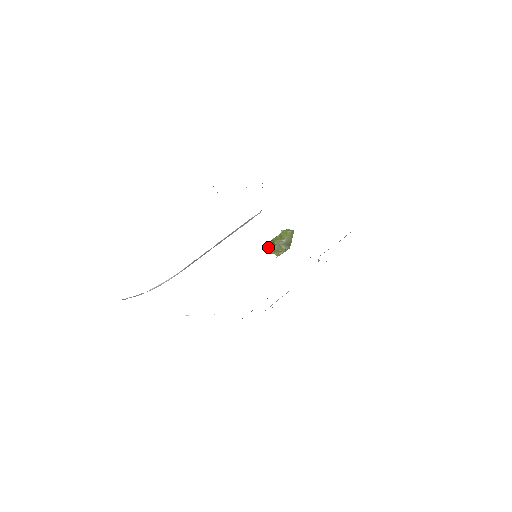
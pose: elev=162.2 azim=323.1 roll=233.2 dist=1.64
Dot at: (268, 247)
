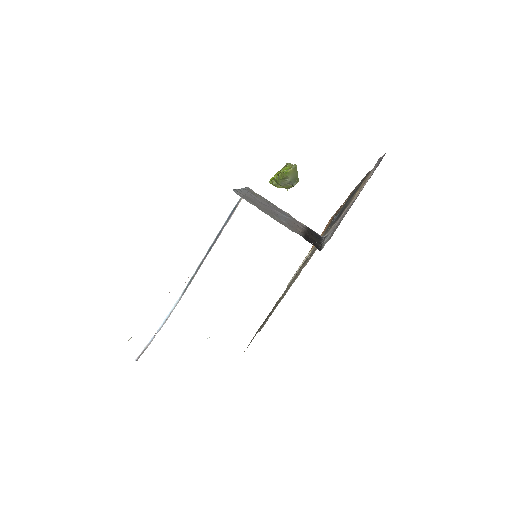
Dot at: occluded
